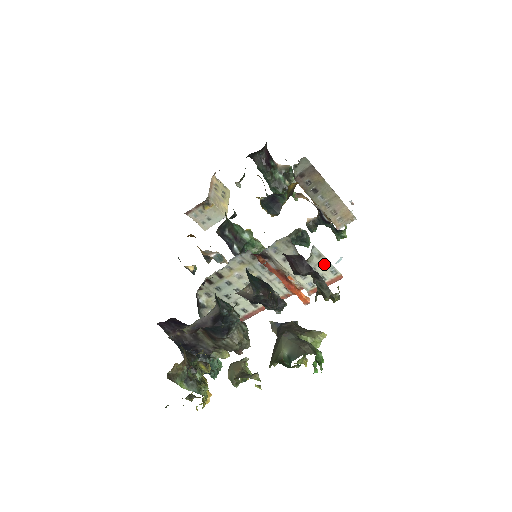
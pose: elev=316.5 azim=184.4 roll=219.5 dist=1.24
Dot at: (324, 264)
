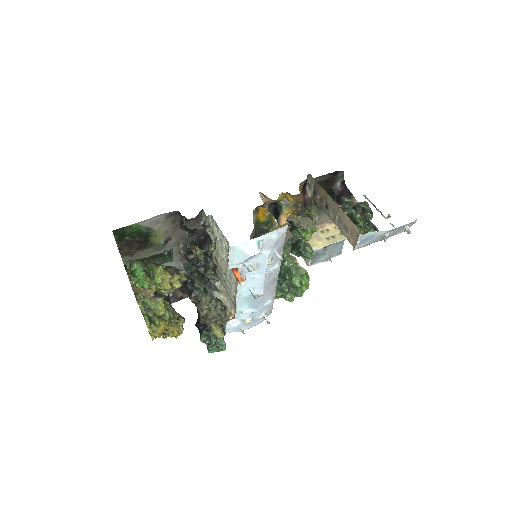
Dot at: (222, 234)
